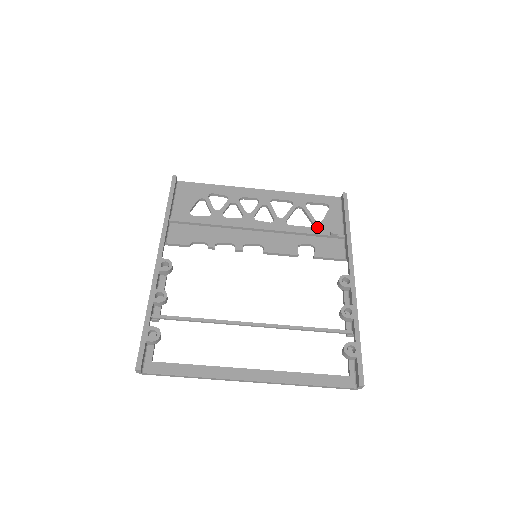
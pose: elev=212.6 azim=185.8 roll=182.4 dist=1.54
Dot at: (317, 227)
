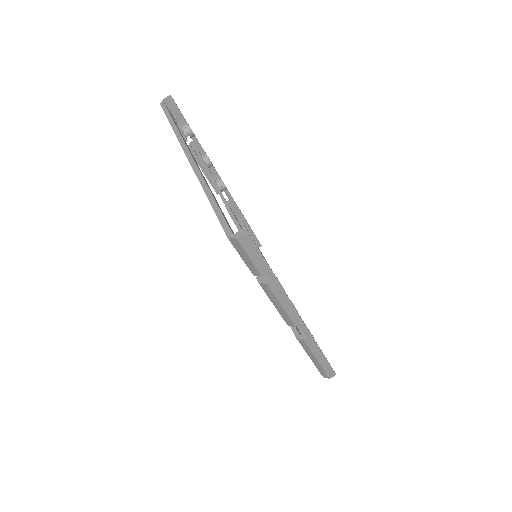
Dot at: occluded
